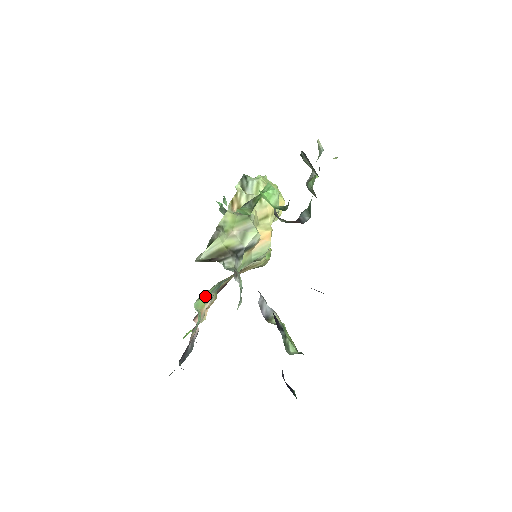
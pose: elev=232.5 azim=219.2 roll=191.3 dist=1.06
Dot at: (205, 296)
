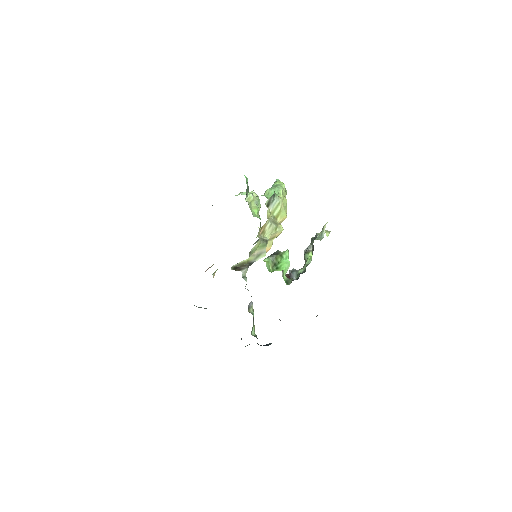
Dot at: occluded
